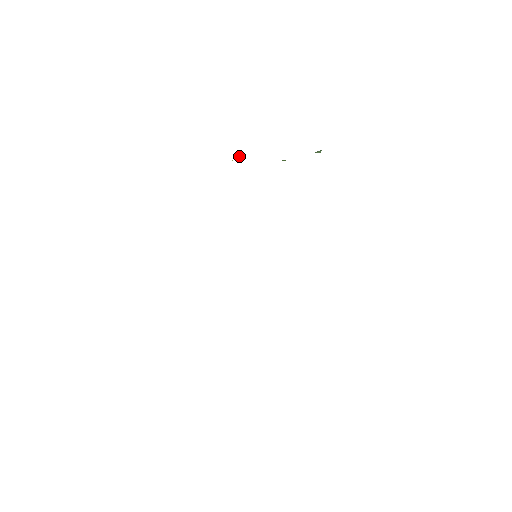
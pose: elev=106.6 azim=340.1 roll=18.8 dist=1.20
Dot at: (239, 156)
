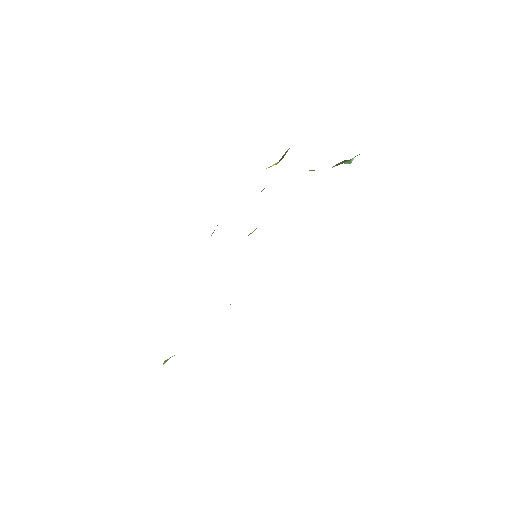
Dot at: occluded
